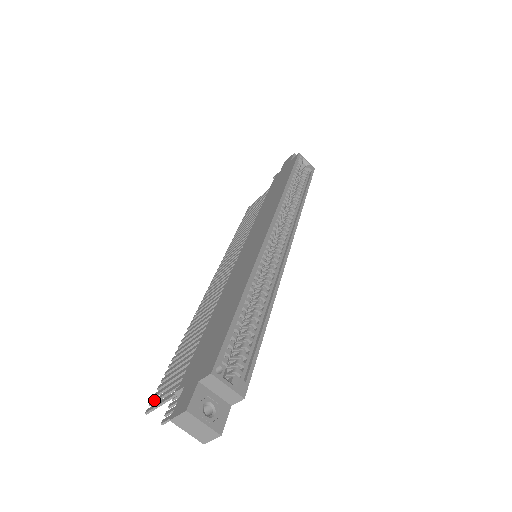
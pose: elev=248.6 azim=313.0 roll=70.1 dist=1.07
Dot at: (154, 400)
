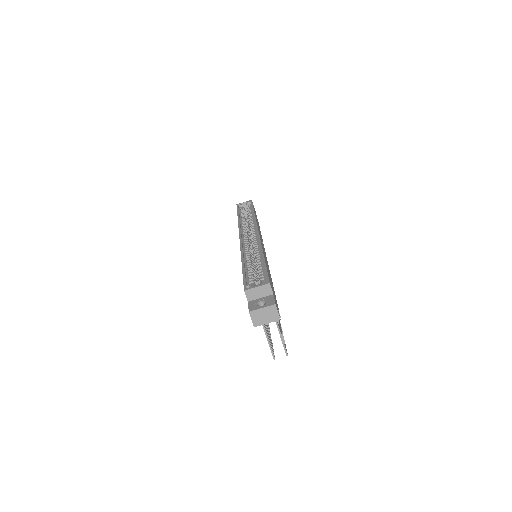
Dot at: occluded
